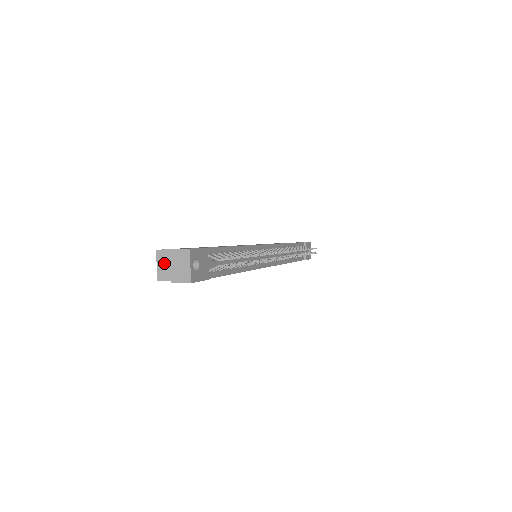
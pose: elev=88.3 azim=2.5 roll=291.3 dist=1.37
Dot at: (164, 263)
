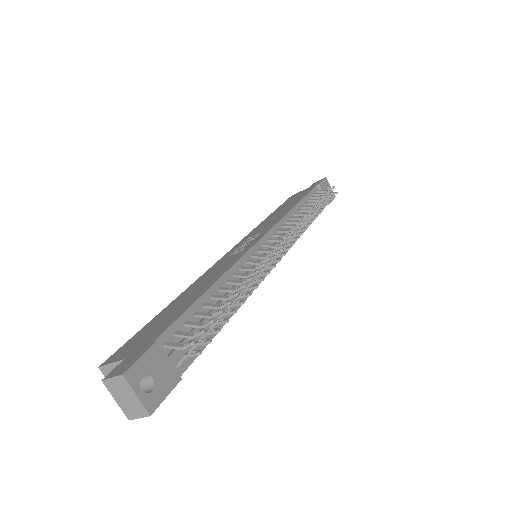
Dot at: occluded
